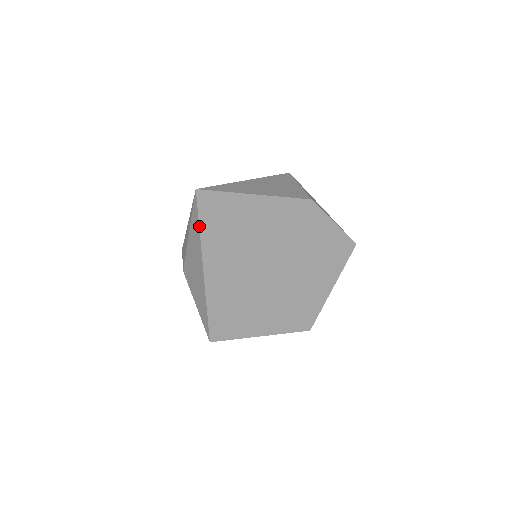
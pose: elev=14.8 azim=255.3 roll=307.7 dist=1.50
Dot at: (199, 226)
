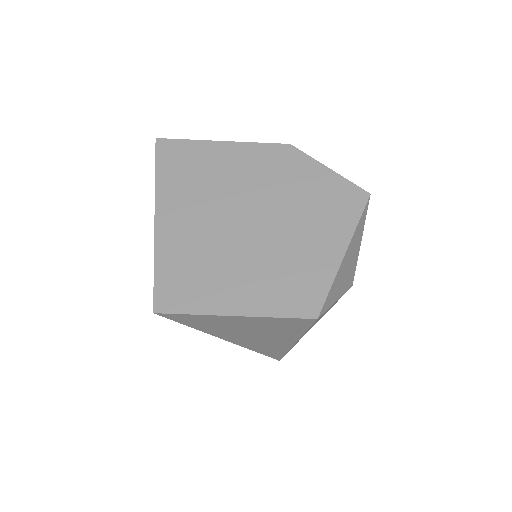
Dot at: (155, 170)
